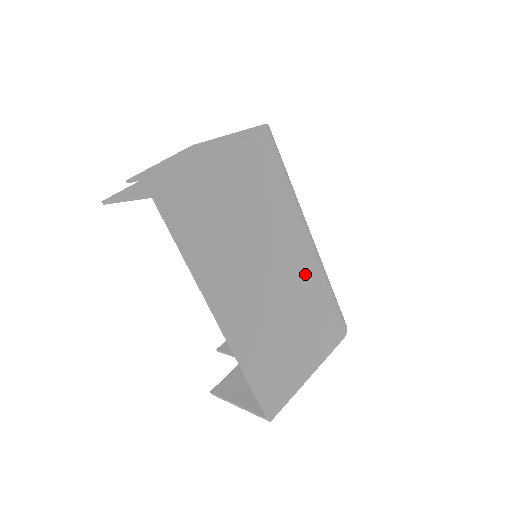
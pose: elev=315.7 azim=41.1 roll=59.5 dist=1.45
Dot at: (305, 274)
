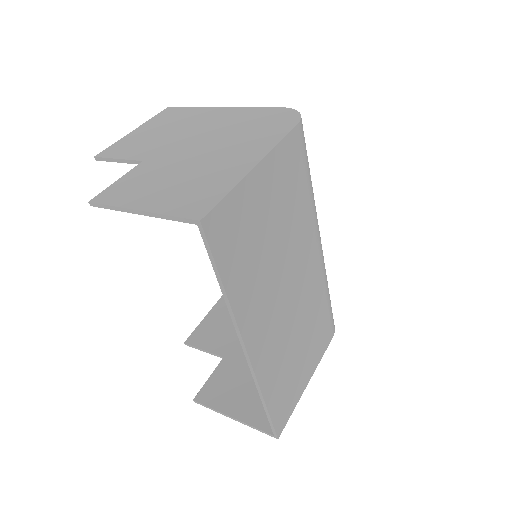
Dot at: (315, 281)
